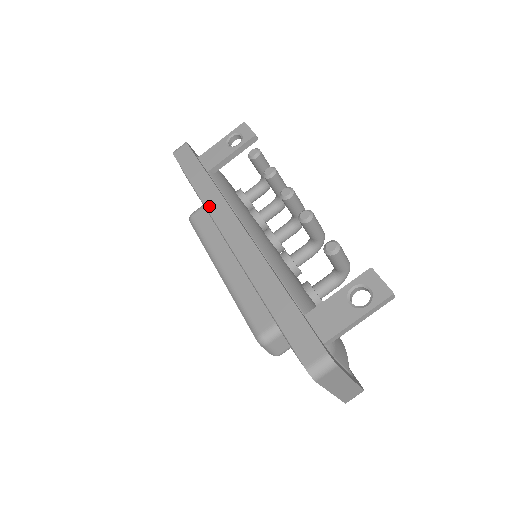
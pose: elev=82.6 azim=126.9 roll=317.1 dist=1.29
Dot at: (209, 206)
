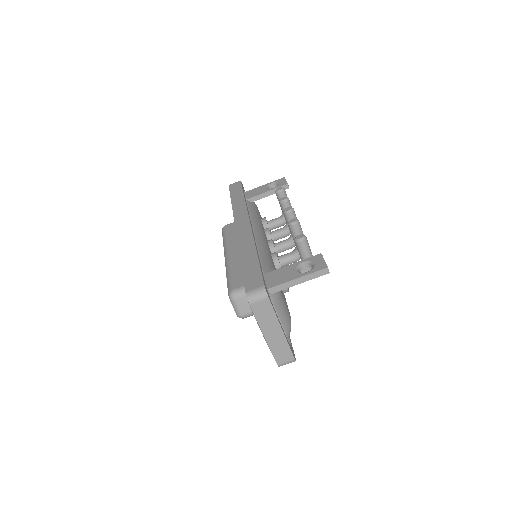
Dot at: (235, 211)
